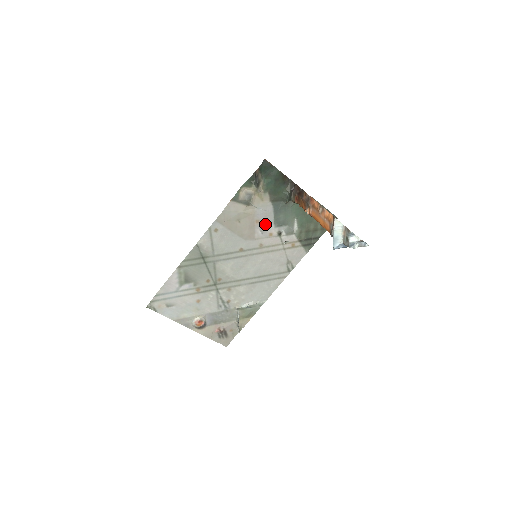
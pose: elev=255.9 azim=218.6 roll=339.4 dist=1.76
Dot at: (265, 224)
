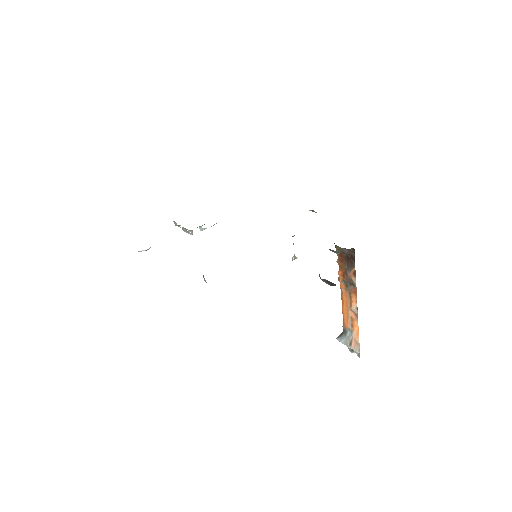
Dot at: occluded
